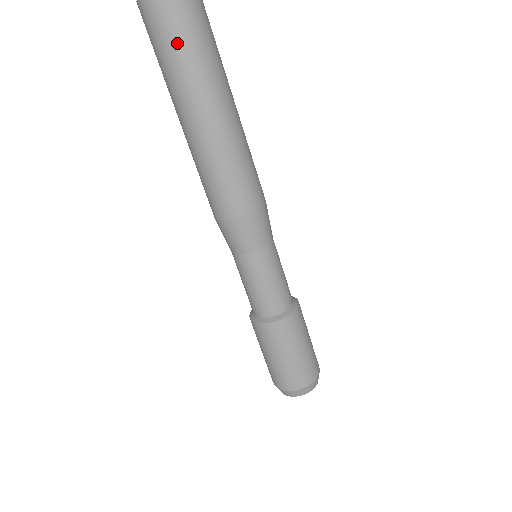
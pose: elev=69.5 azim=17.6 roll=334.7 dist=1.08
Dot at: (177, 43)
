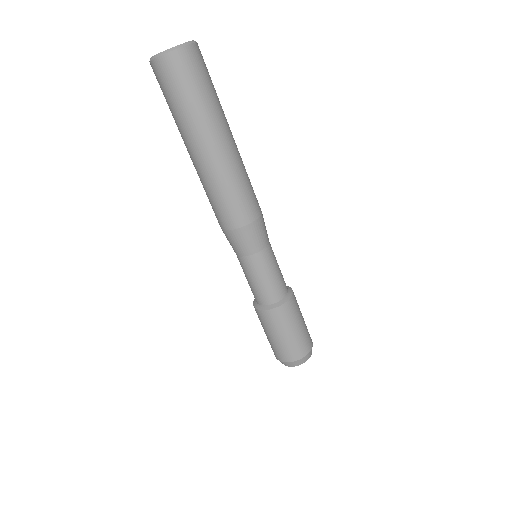
Dot at: (202, 88)
